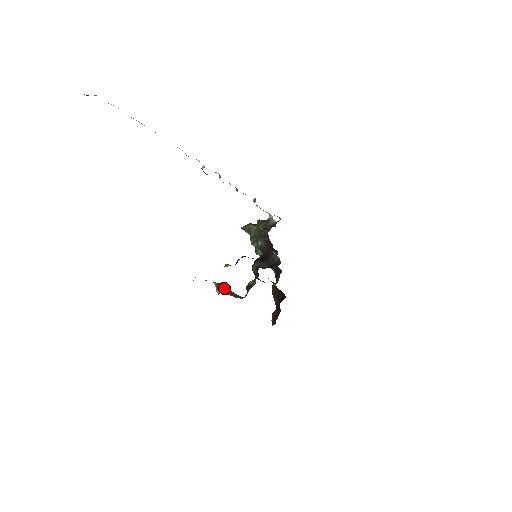
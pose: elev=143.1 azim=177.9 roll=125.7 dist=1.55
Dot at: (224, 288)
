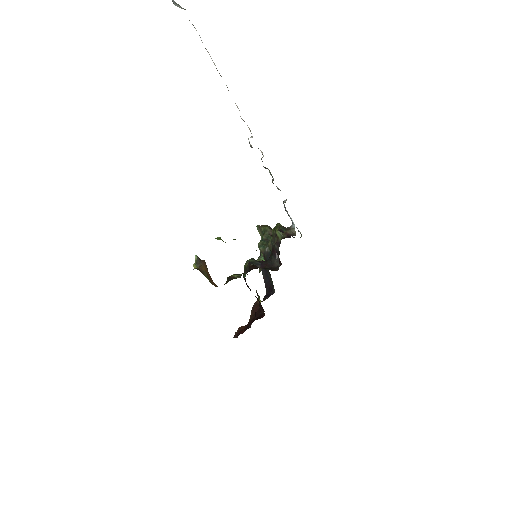
Dot at: (203, 266)
